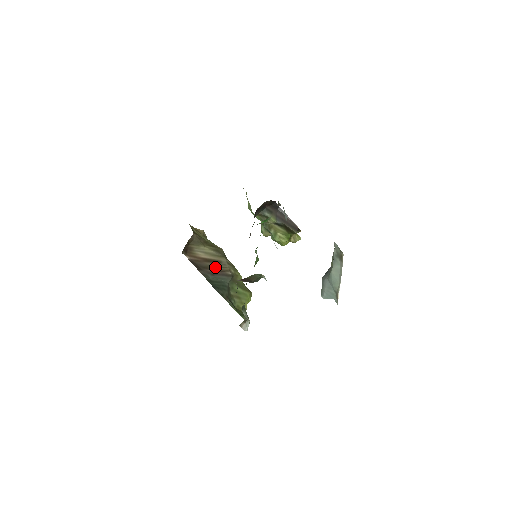
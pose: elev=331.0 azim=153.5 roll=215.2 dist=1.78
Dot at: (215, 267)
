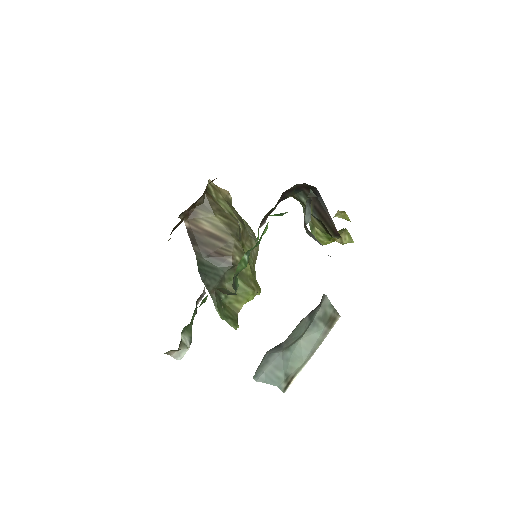
Dot at: (216, 246)
